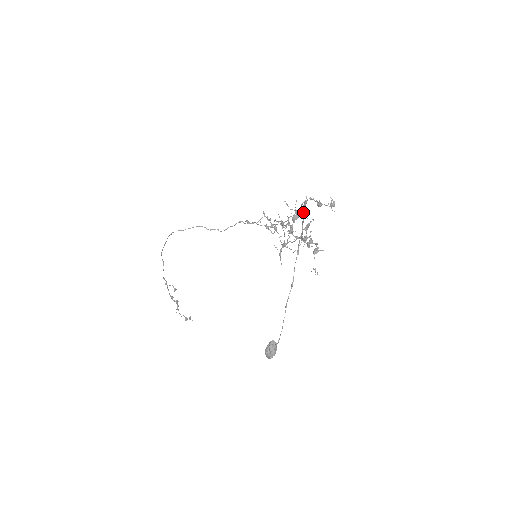
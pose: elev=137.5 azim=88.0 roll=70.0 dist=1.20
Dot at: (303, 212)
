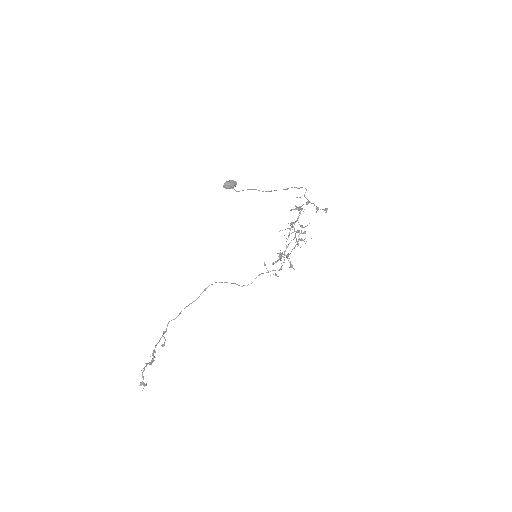
Dot at: occluded
